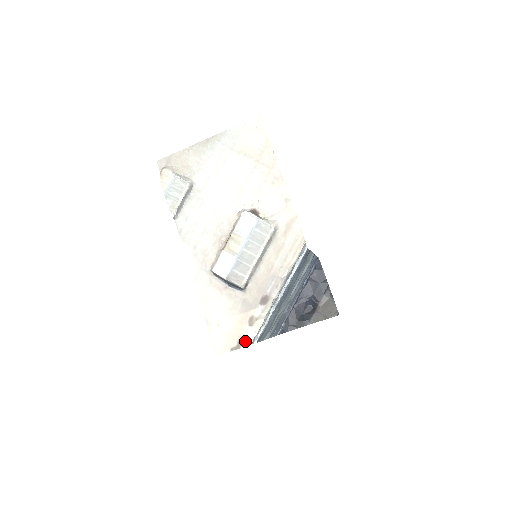
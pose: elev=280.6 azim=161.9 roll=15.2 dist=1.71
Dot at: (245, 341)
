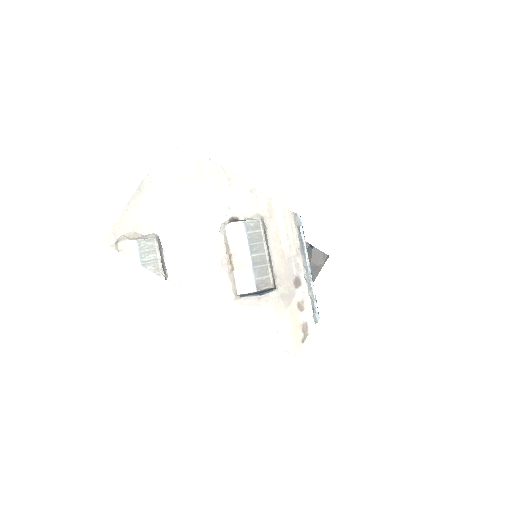
Dot at: (308, 326)
